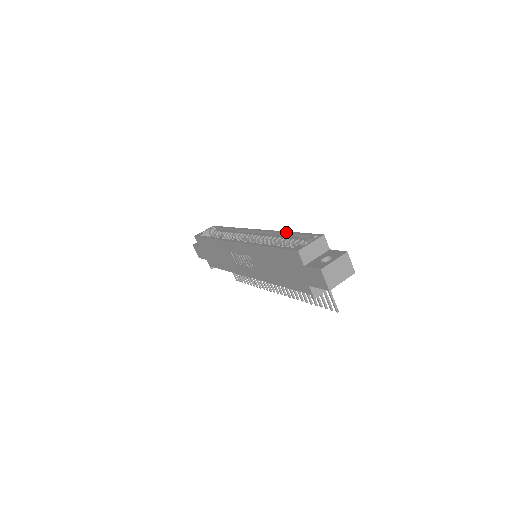
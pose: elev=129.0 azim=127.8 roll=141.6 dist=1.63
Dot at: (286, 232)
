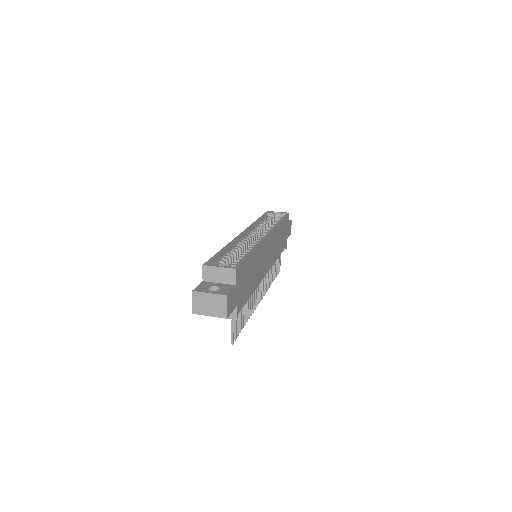
Dot at: (252, 249)
